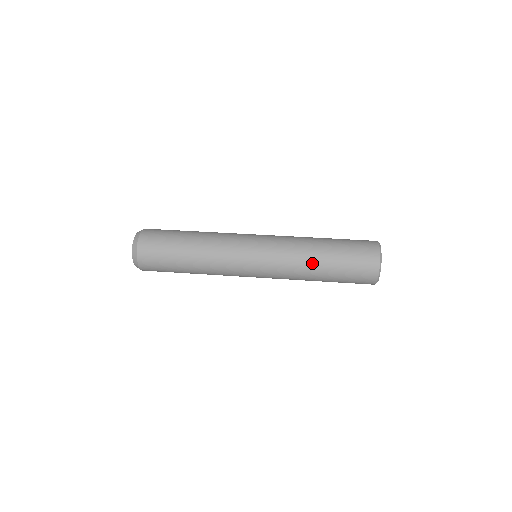
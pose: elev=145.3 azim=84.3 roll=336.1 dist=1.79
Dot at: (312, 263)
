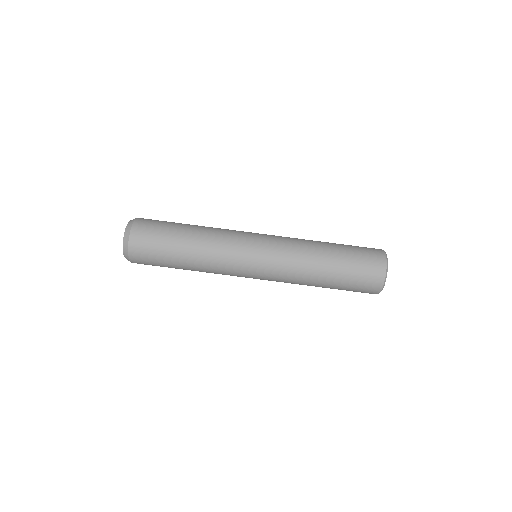
Dot at: (313, 284)
